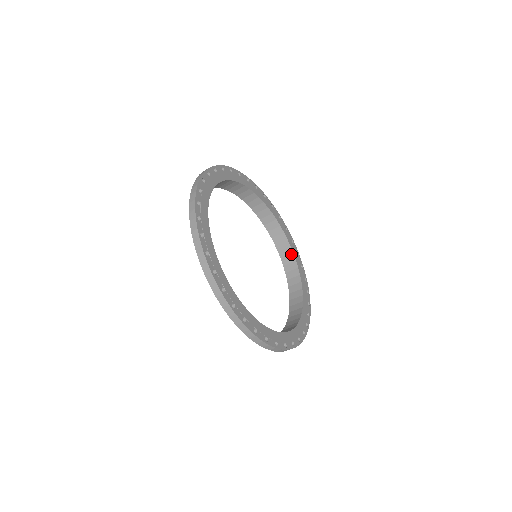
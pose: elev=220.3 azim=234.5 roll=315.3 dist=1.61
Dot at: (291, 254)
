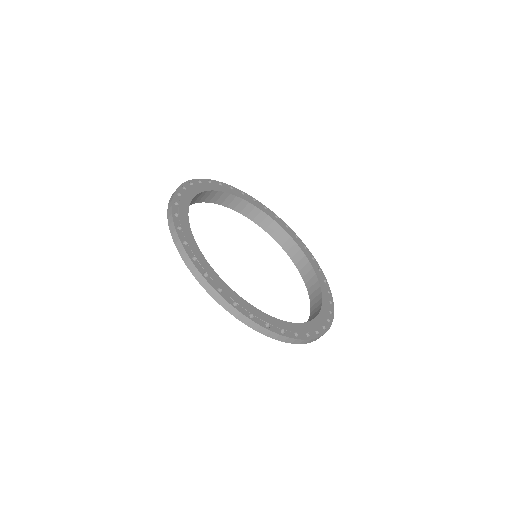
Dot at: (272, 222)
